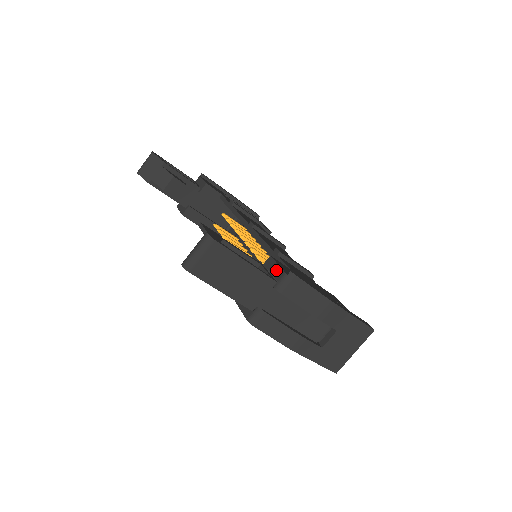
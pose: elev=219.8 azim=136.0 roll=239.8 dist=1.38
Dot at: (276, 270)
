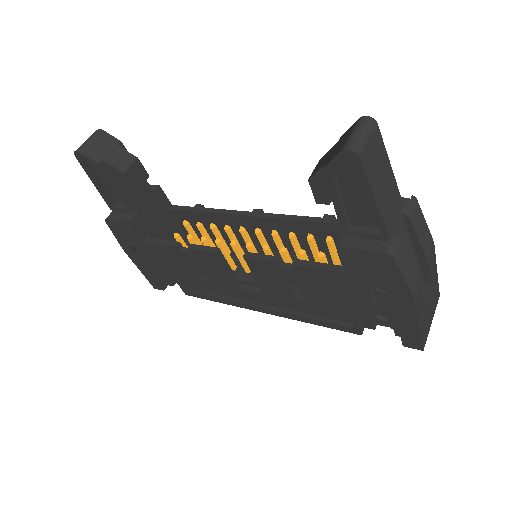
Dot at: occluded
